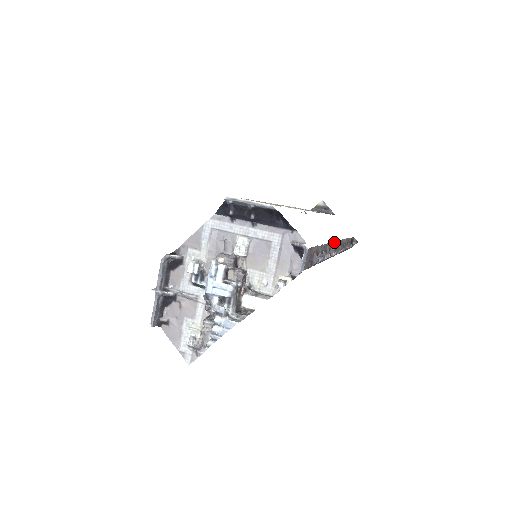
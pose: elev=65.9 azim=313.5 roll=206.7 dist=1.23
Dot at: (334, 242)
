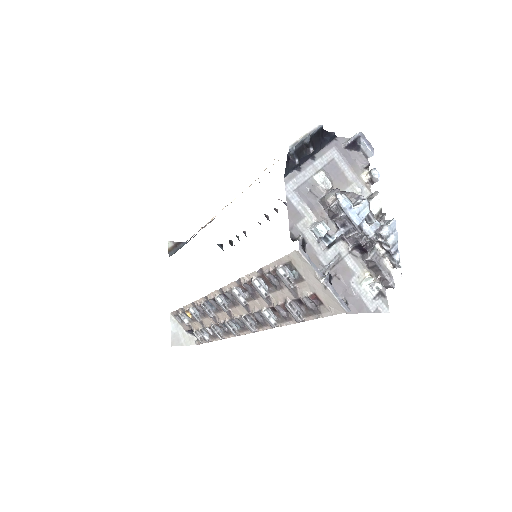
Dot at: occluded
